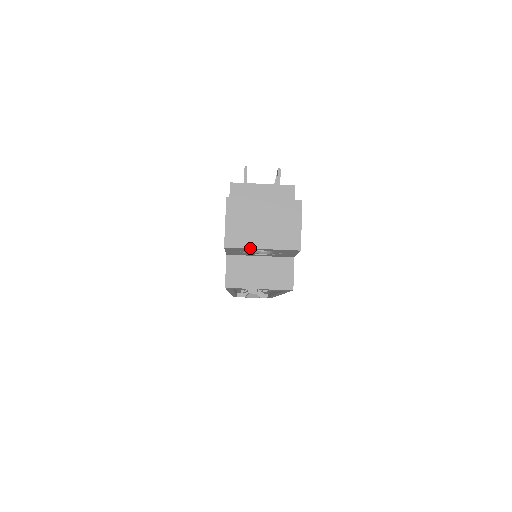
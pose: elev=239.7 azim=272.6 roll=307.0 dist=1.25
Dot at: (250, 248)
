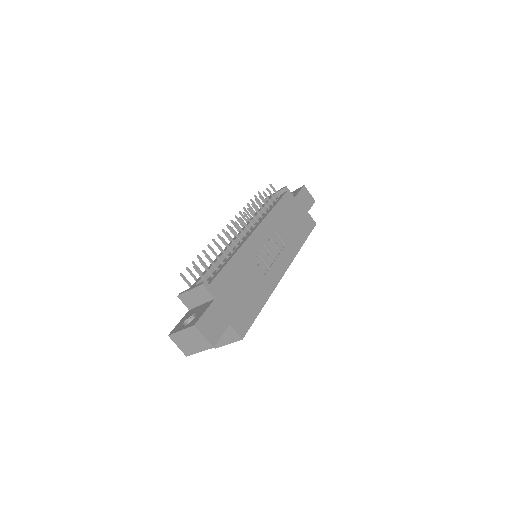
Dot at: occluded
